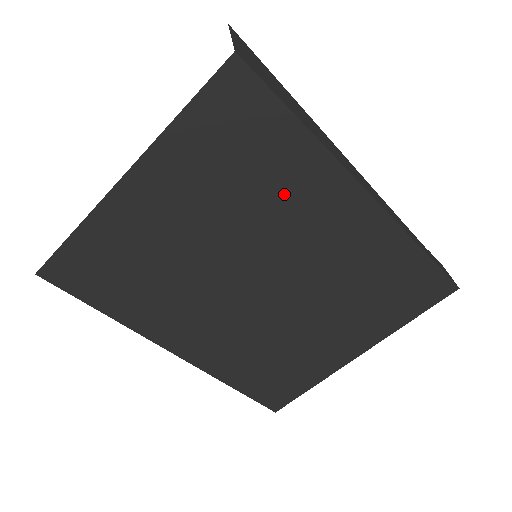
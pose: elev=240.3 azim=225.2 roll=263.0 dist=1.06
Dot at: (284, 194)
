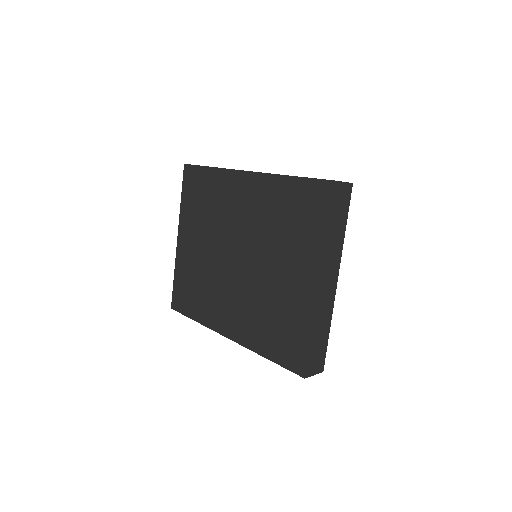
Dot at: (220, 201)
